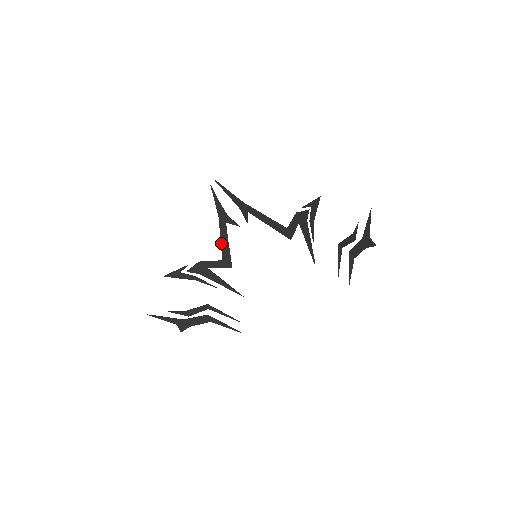
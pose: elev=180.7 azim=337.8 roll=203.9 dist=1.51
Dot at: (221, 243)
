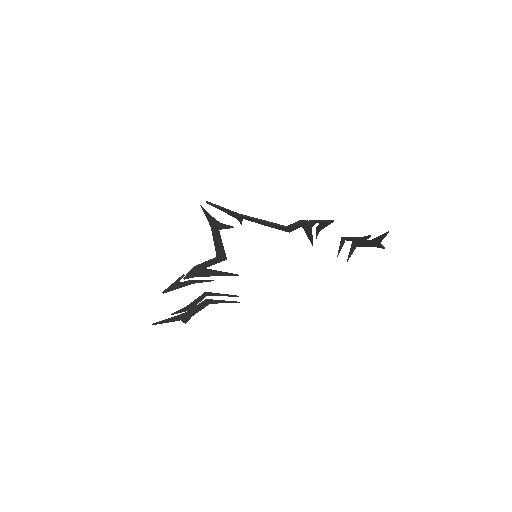
Dot at: (215, 246)
